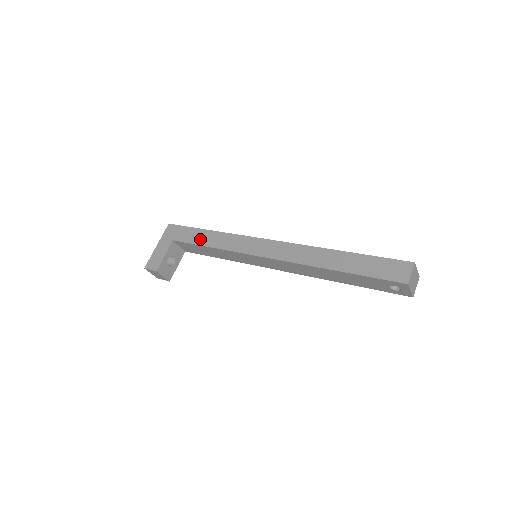
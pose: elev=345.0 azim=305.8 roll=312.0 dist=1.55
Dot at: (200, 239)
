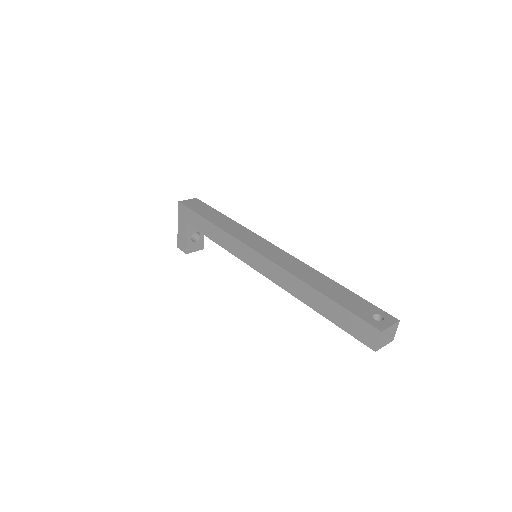
Dot at: (206, 231)
